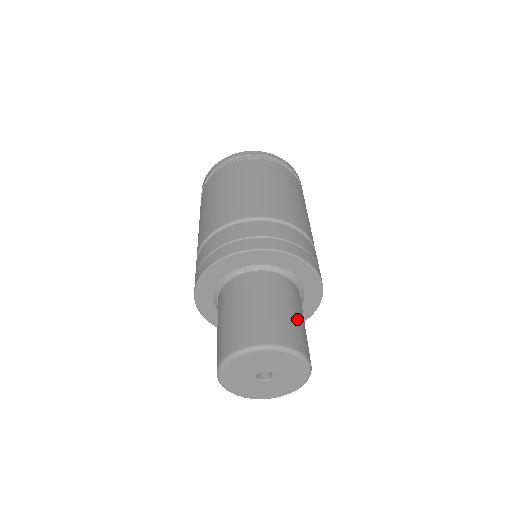
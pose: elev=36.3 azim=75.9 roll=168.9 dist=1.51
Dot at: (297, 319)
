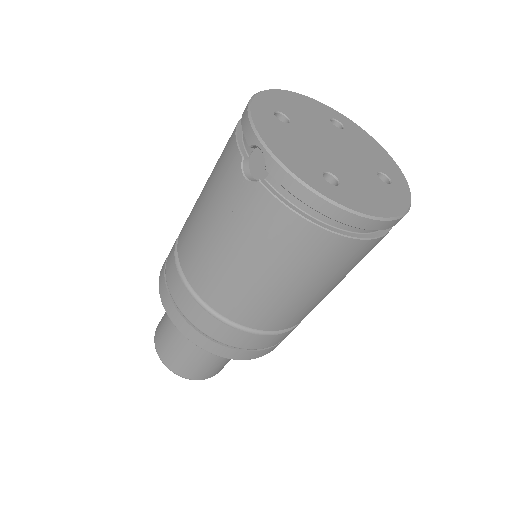
Dot at: occluded
